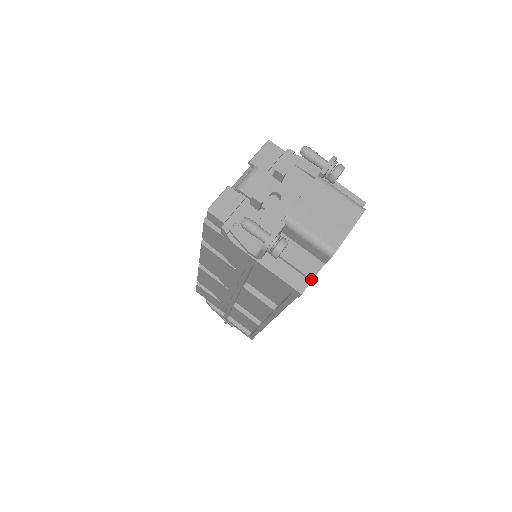
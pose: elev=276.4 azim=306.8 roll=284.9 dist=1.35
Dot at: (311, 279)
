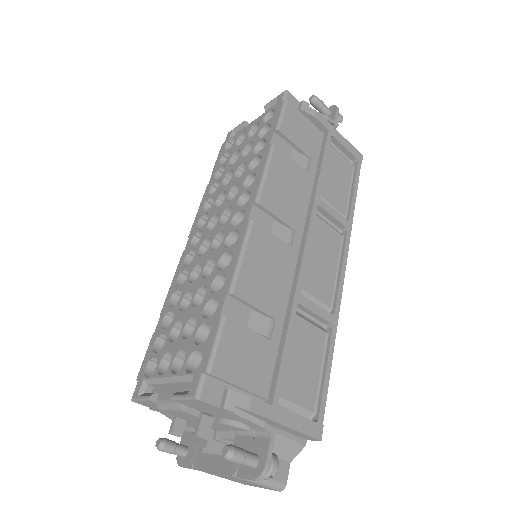
Dot at: occluded
